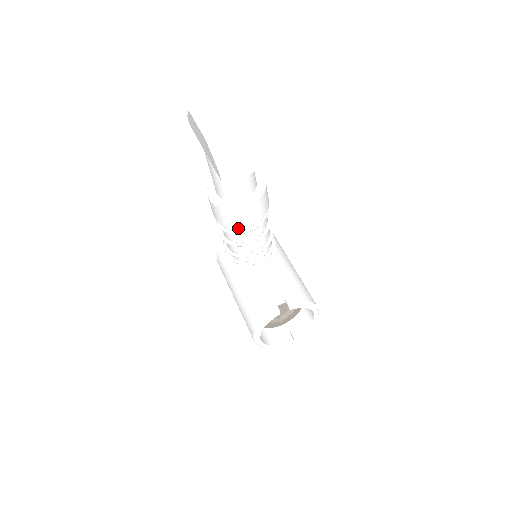
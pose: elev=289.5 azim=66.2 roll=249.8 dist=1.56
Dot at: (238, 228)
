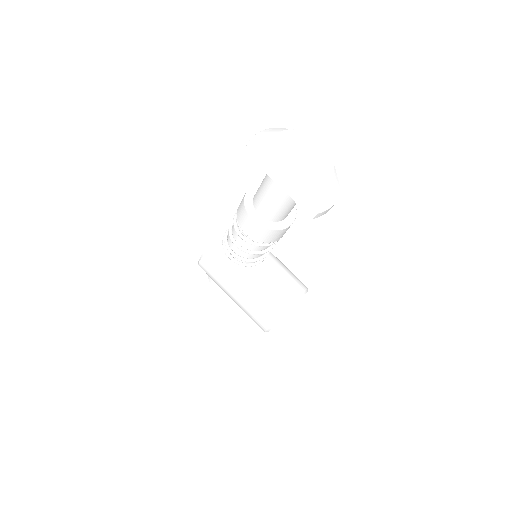
Dot at: (271, 242)
